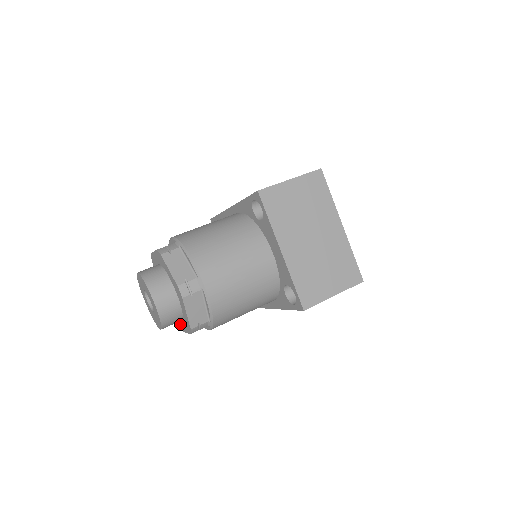
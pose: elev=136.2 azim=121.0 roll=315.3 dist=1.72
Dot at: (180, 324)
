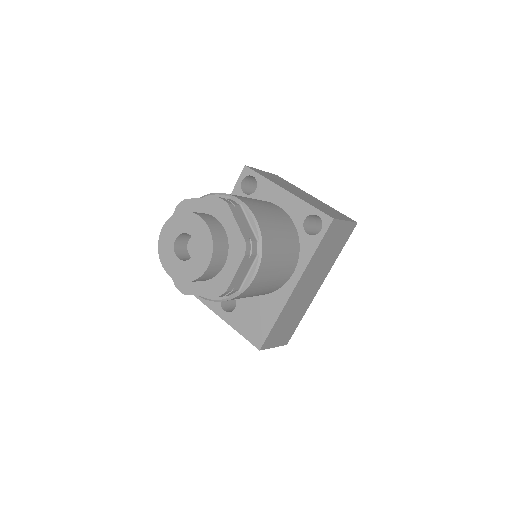
Dot at: (221, 281)
